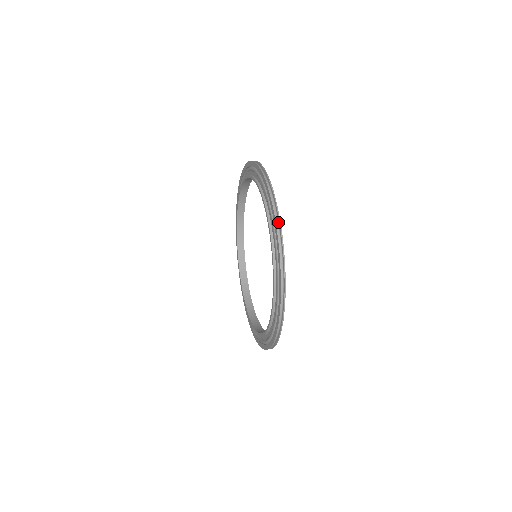
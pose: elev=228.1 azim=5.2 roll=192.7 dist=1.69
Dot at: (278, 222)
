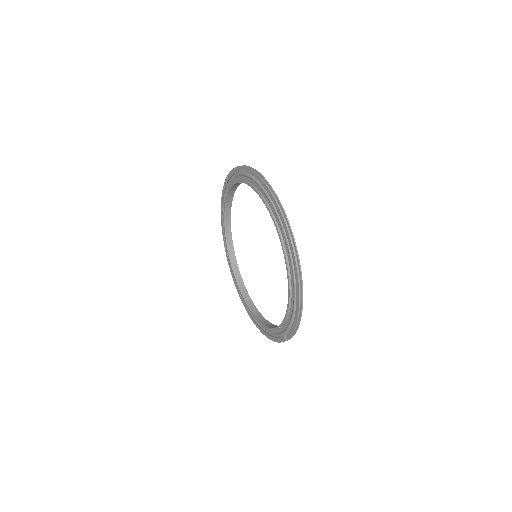
Dot at: occluded
